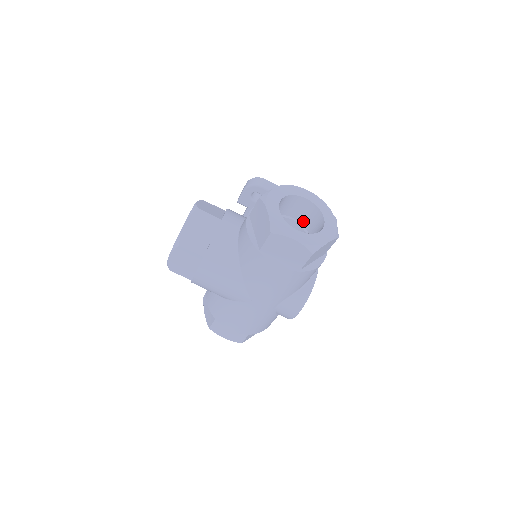
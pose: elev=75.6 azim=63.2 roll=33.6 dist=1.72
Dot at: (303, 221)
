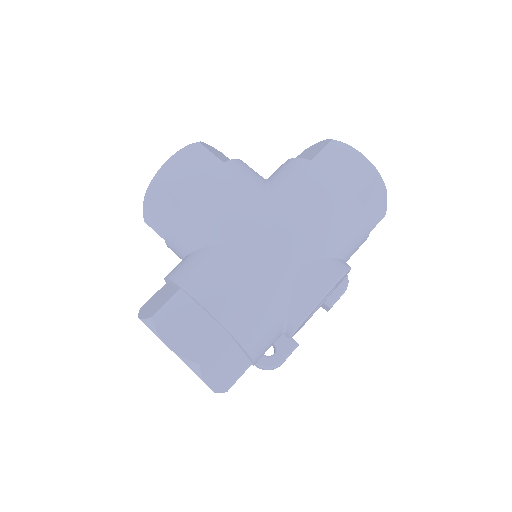
Dot at: occluded
